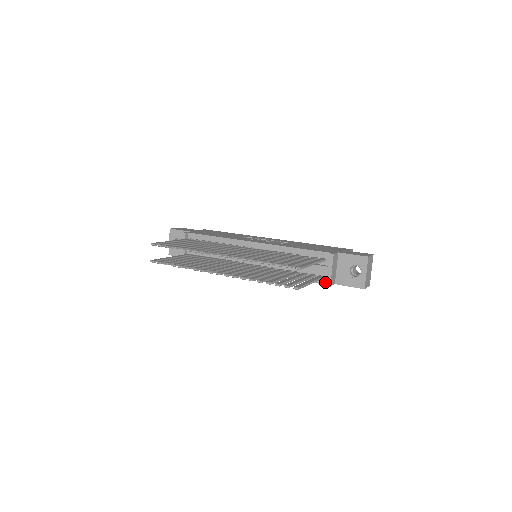
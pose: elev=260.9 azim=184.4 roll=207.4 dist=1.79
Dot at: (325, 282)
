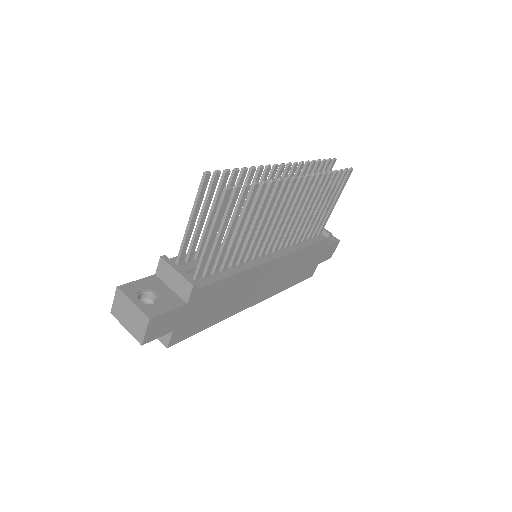
Dot at: (324, 237)
